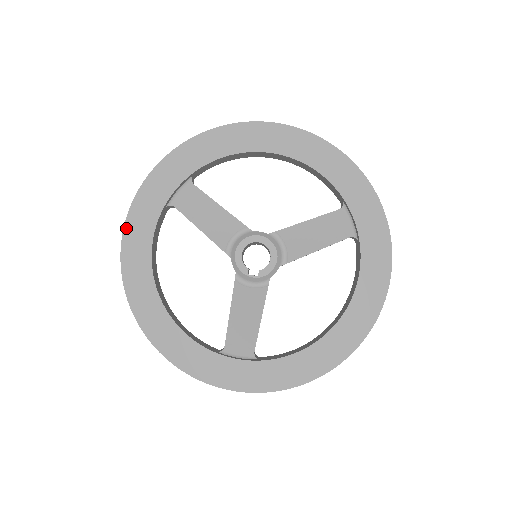
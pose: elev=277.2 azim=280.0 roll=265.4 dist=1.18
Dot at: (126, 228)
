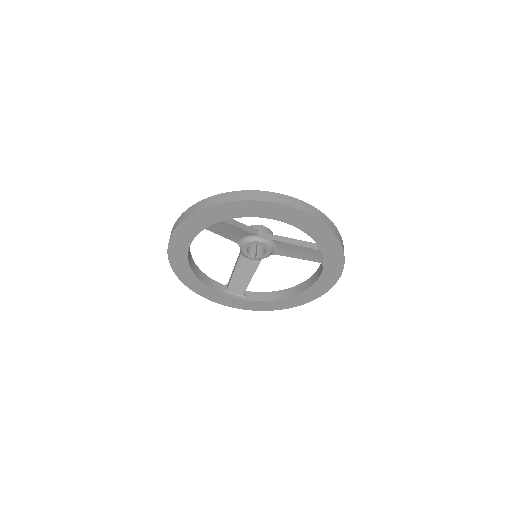
Dot at: (172, 238)
